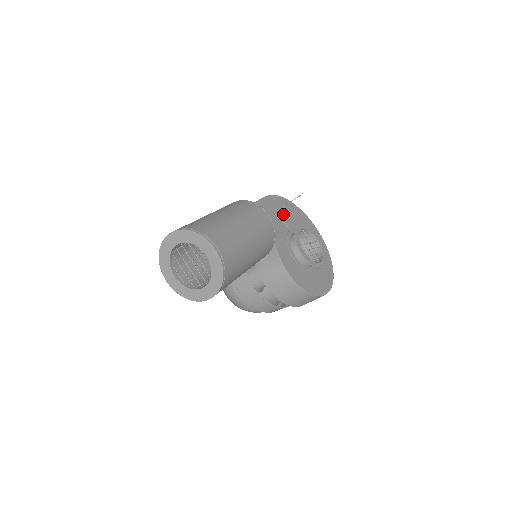
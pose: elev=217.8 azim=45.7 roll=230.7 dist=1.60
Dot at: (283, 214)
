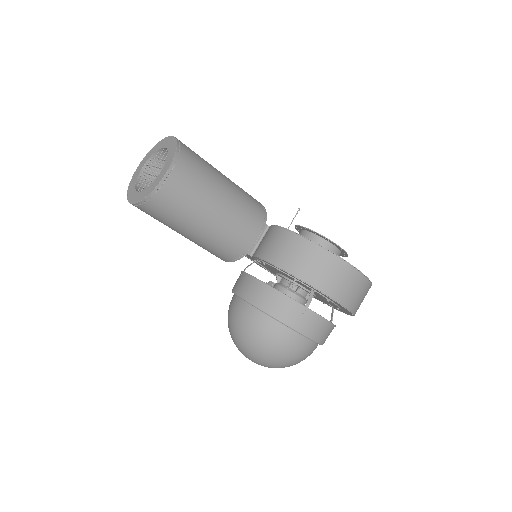
Dot at: occluded
